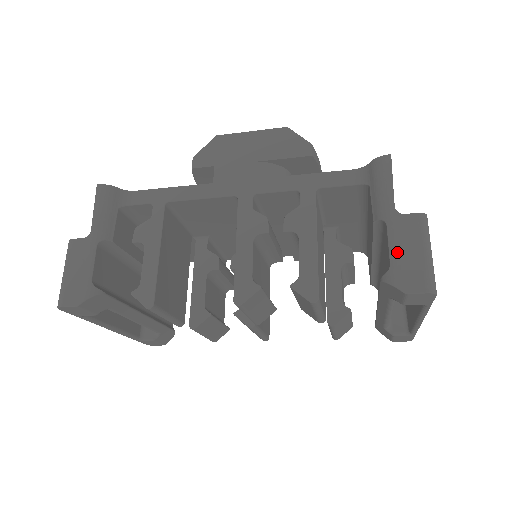
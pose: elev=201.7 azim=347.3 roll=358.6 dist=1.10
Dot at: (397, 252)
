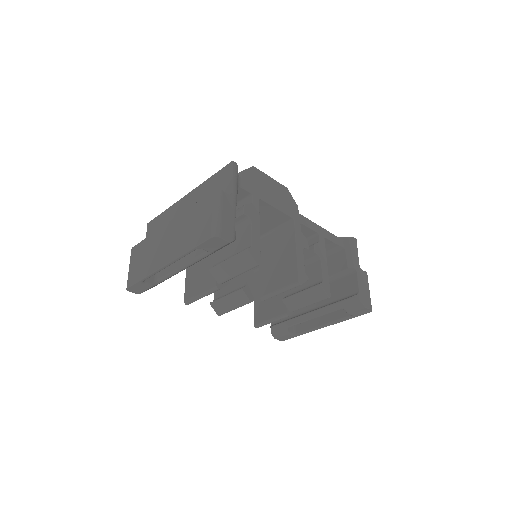
Dot at: (362, 287)
